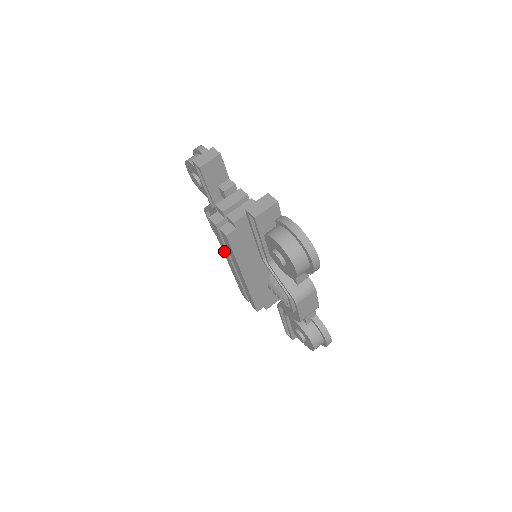
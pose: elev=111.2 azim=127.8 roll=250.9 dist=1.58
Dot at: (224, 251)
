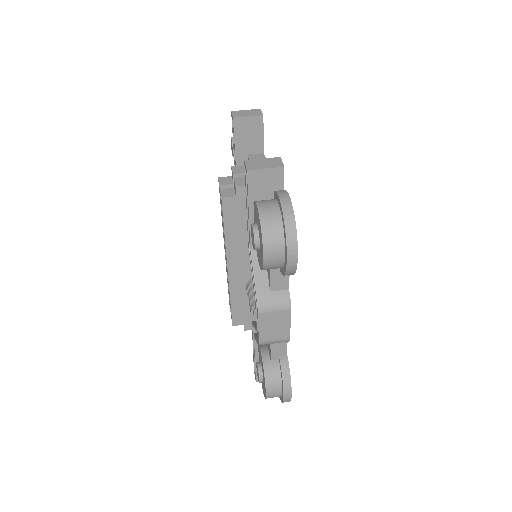
Dot at: occluded
